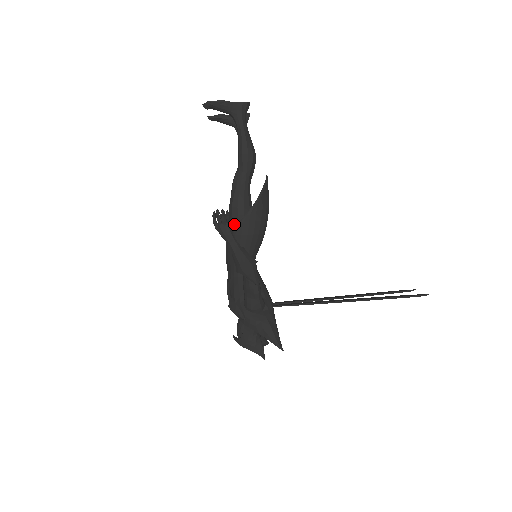
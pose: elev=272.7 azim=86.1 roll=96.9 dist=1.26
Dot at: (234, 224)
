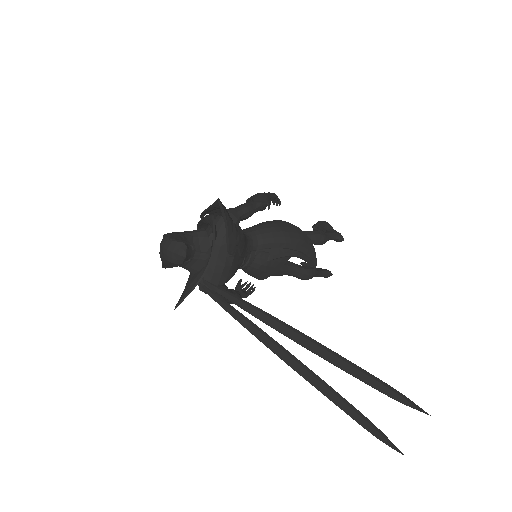
Dot at: occluded
